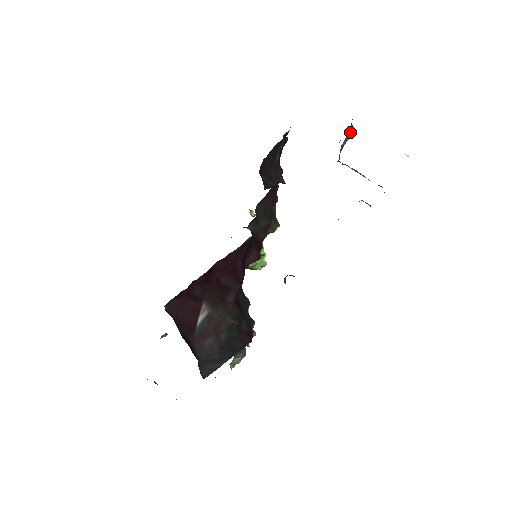
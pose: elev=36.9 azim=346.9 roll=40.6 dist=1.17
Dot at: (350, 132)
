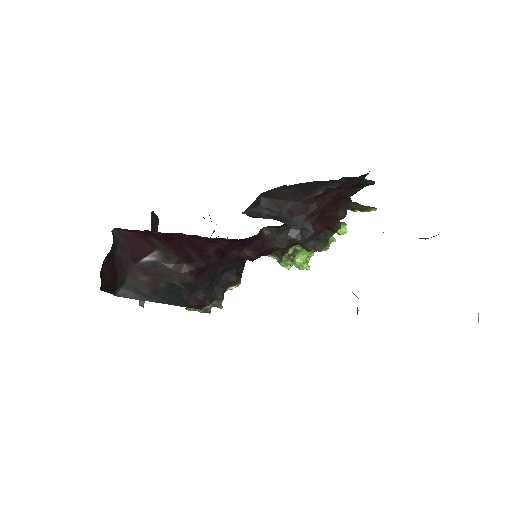
Dot at: occluded
